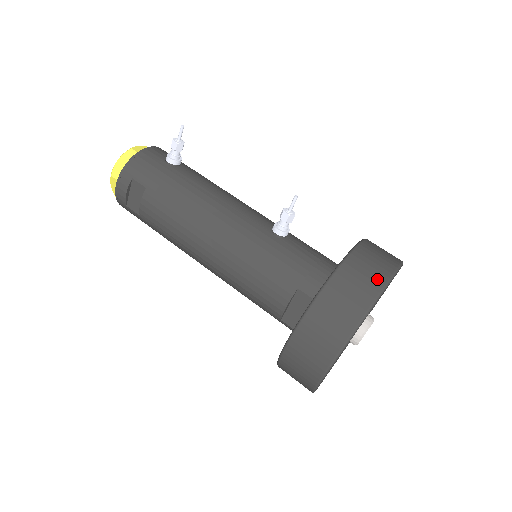
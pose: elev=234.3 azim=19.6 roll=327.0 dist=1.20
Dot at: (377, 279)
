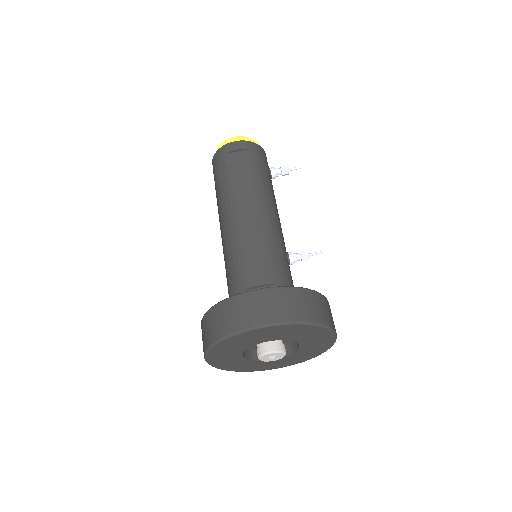
Dot at: (331, 322)
